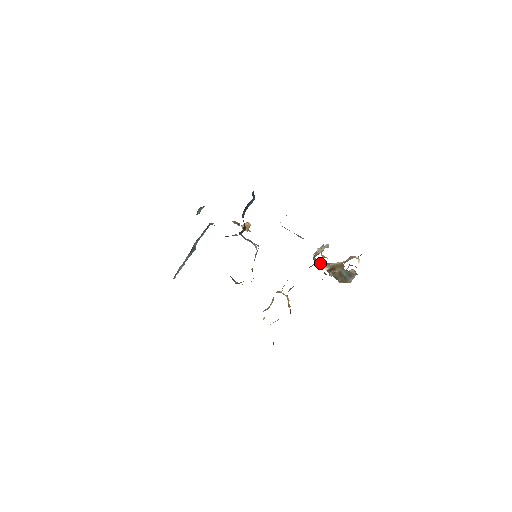
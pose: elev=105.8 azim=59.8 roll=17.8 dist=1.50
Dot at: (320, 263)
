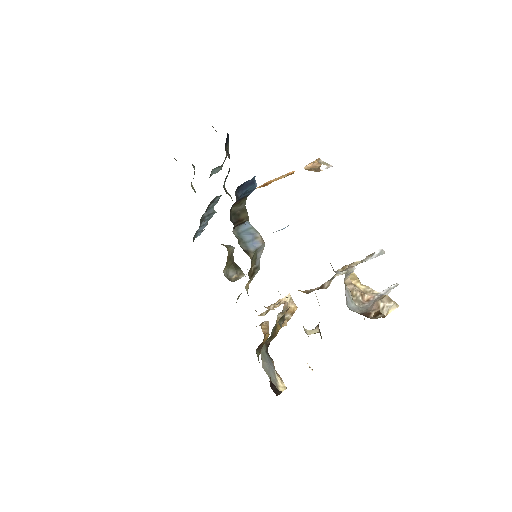
Dot at: occluded
